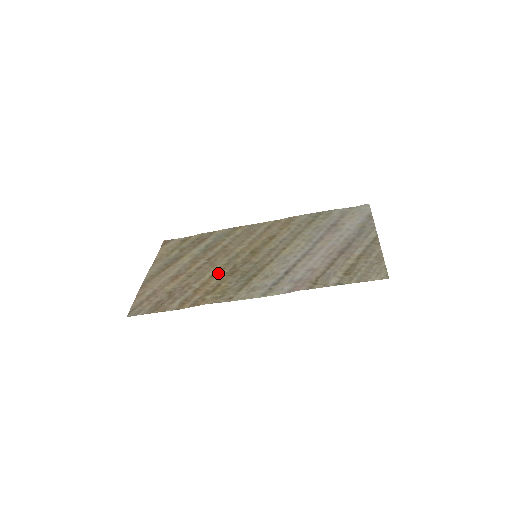
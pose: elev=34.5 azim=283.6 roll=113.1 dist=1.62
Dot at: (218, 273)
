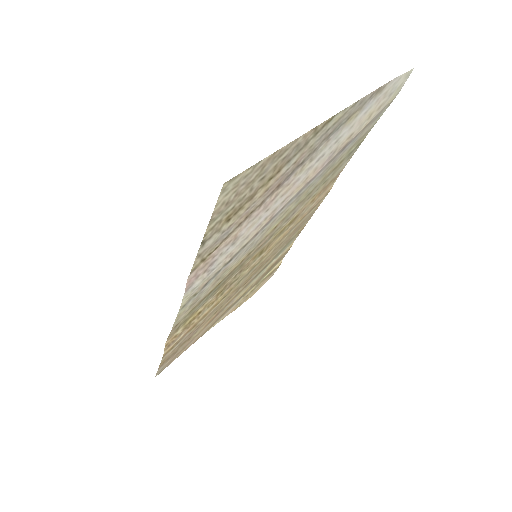
Dot at: (222, 298)
